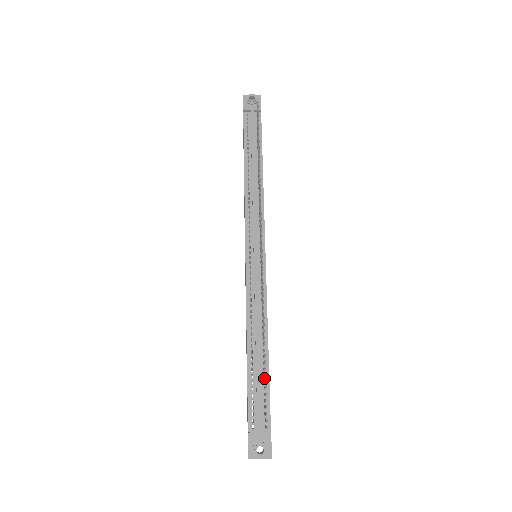
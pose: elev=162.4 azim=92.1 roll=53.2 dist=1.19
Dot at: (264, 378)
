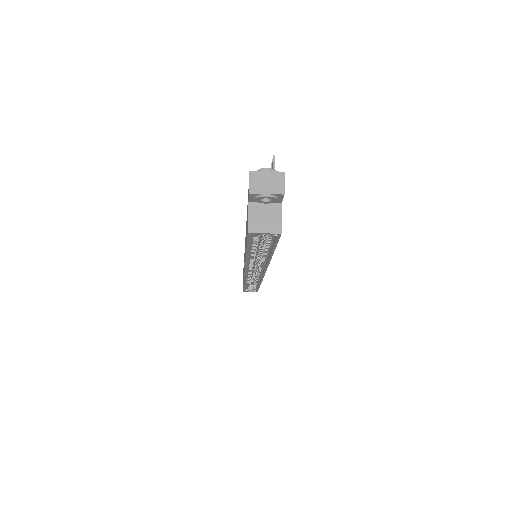
Dot at: occluded
